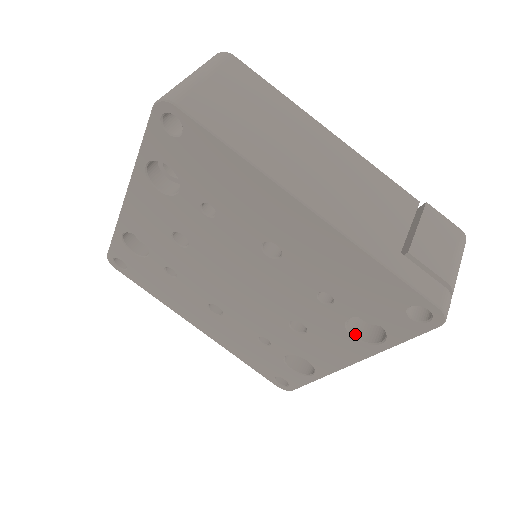
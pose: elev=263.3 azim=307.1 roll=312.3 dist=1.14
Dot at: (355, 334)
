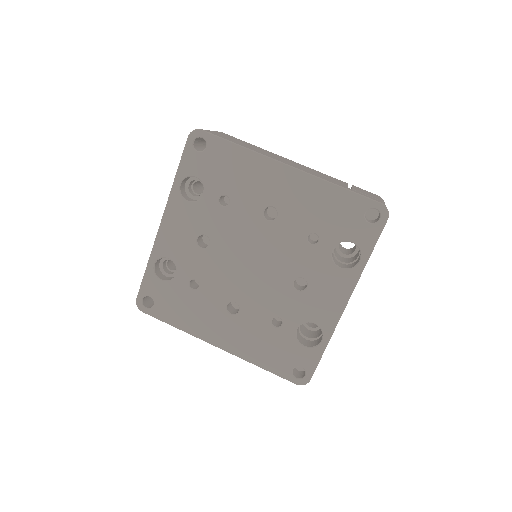
Dot at: (341, 267)
